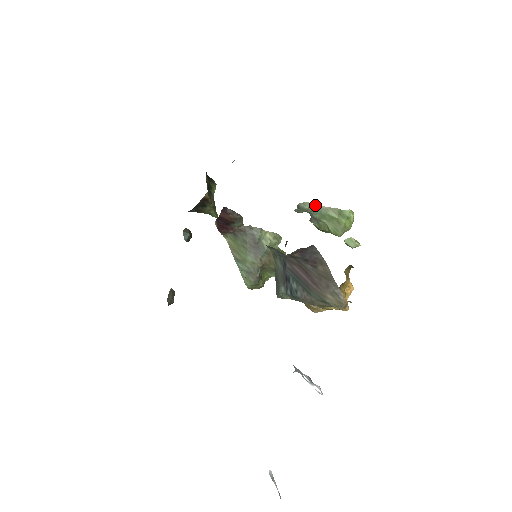
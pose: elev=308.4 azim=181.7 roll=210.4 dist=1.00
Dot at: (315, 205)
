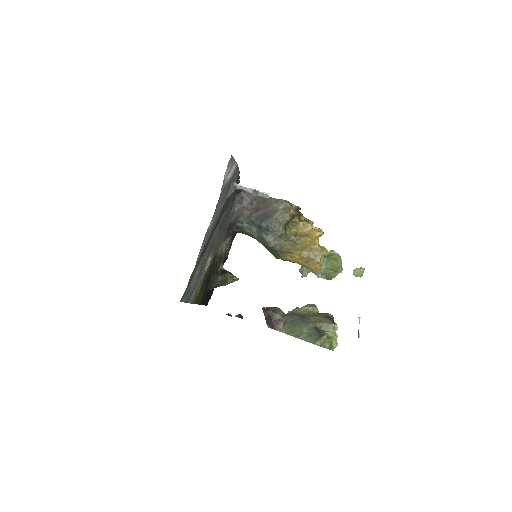
Dot at: occluded
